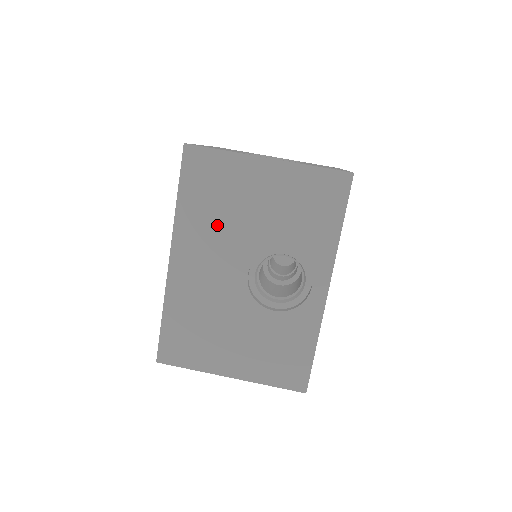
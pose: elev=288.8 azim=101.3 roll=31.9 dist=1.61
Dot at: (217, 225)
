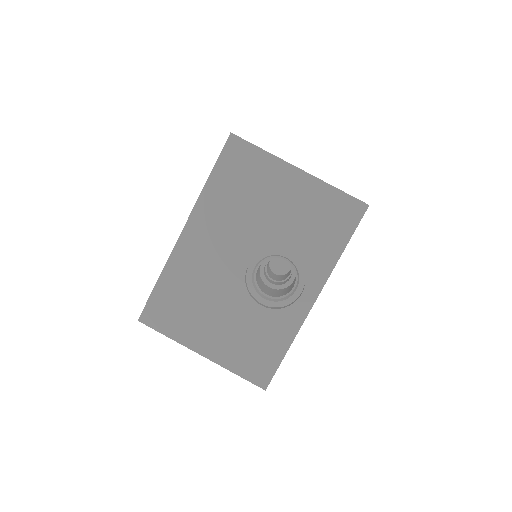
Dot at: (236, 213)
